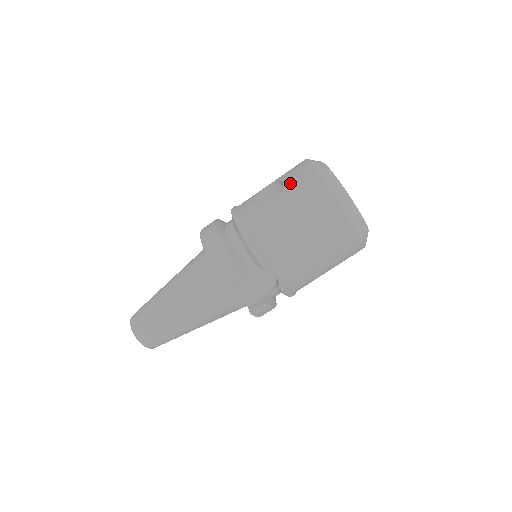
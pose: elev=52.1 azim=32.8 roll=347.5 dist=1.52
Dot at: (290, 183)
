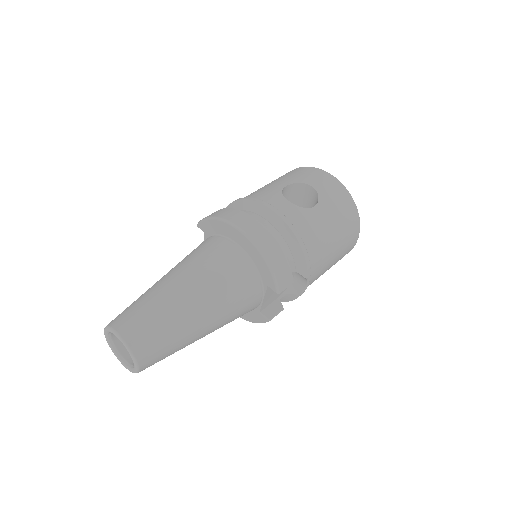
Dot at: (324, 191)
